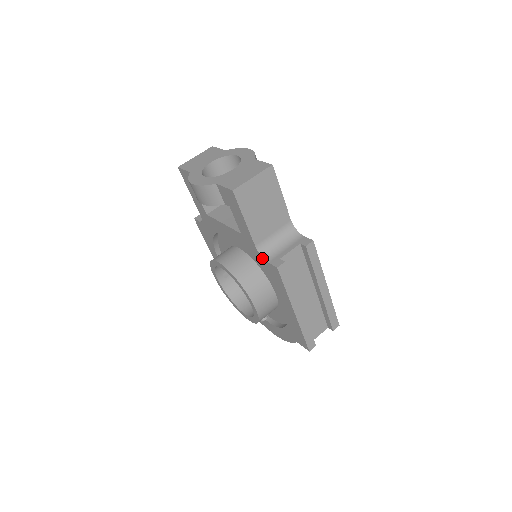
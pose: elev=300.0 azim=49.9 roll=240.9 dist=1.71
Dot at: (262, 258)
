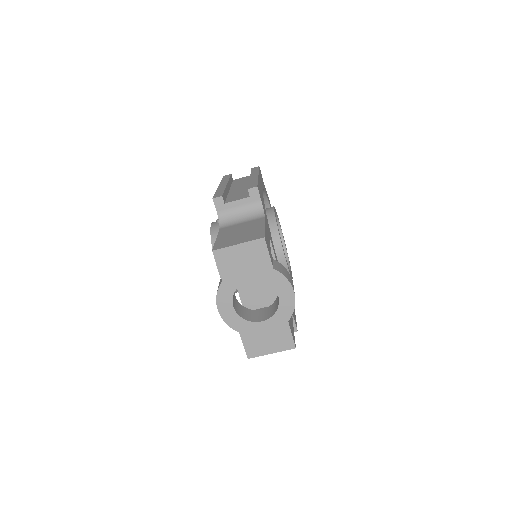
Dot at: occluded
